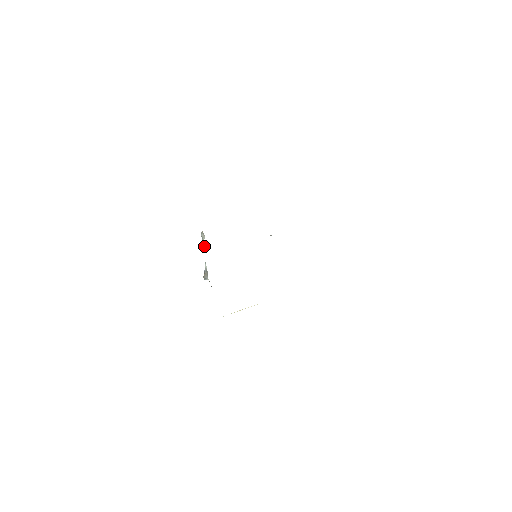
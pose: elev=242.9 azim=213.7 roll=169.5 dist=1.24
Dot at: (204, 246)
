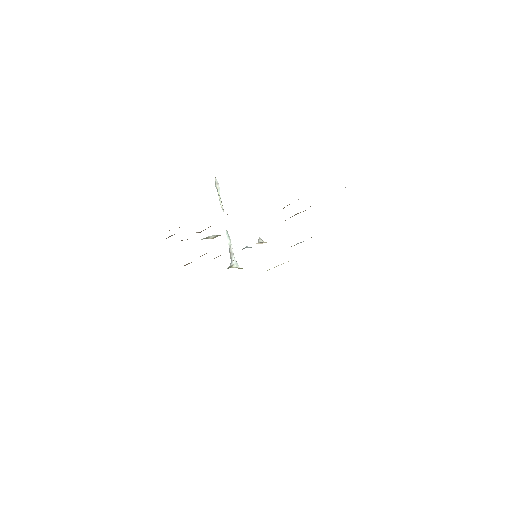
Dot at: (221, 207)
